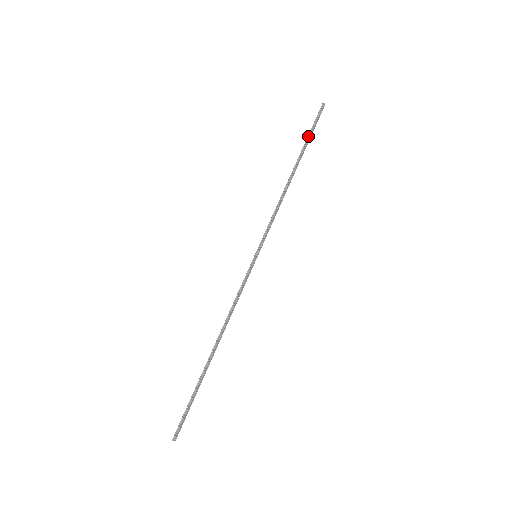
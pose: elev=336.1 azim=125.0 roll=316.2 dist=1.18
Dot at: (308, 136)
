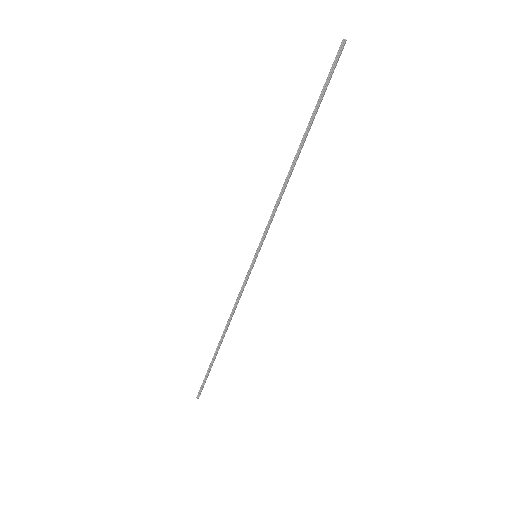
Dot at: (319, 99)
